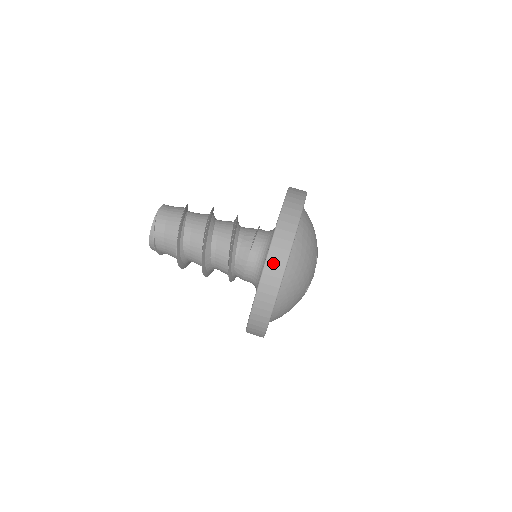
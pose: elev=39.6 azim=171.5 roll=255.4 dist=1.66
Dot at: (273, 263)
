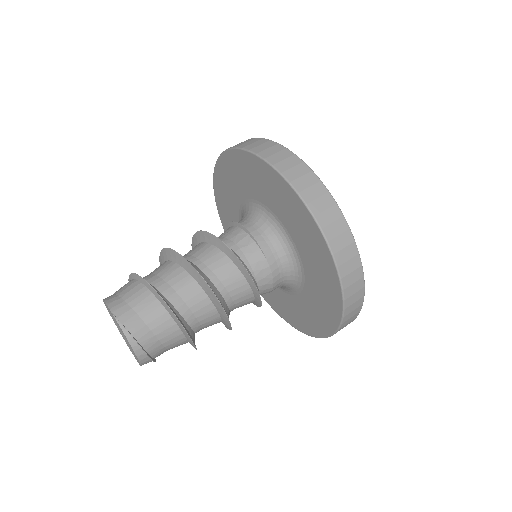
Dot at: (334, 233)
